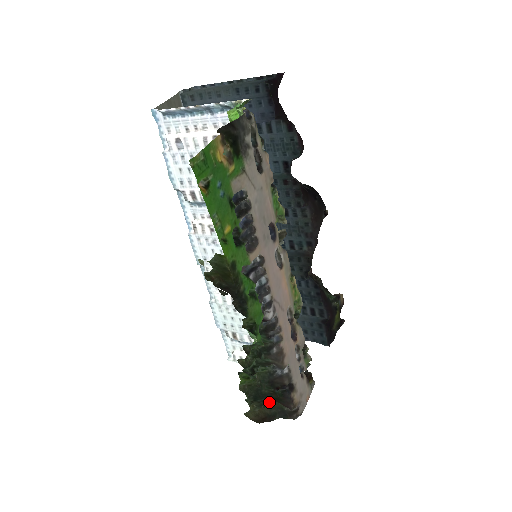
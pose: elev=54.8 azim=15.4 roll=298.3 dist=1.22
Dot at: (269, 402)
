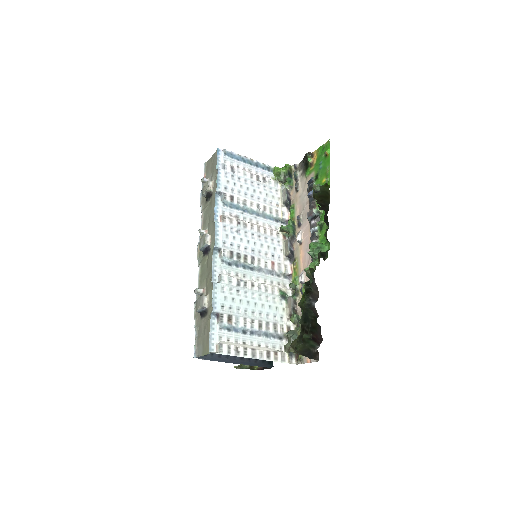
Dot at: (309, 331)
